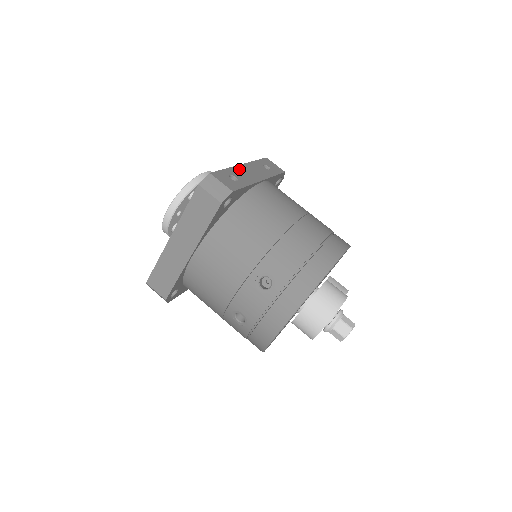
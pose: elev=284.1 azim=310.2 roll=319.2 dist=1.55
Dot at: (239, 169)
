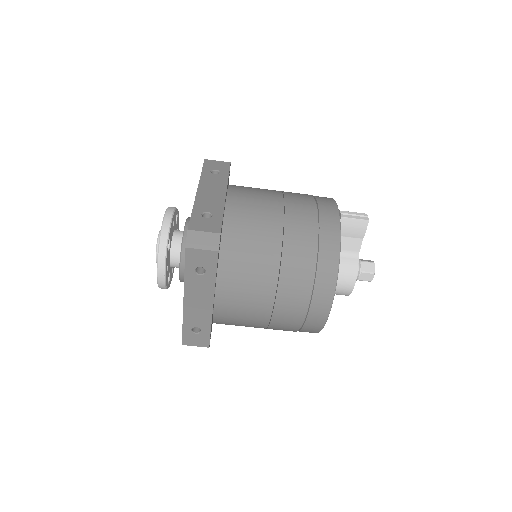
Dot at: (188, 312)
